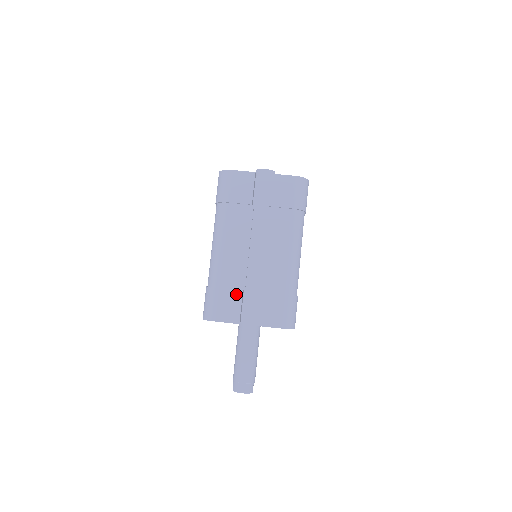
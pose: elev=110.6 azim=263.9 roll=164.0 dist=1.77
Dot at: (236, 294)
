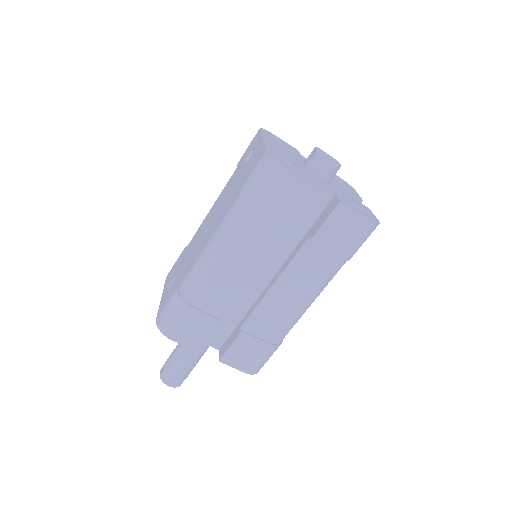
Dot at: (211, 322)
